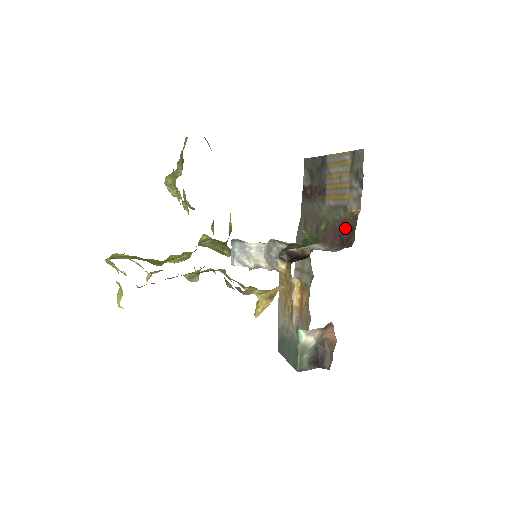
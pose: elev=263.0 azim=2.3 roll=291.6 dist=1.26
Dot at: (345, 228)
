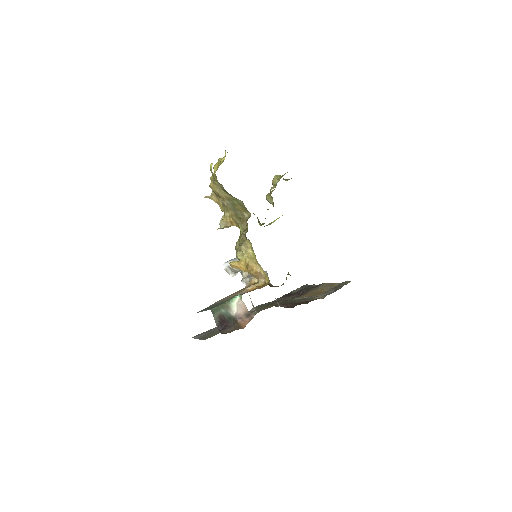
Dot at: (304, 302)
